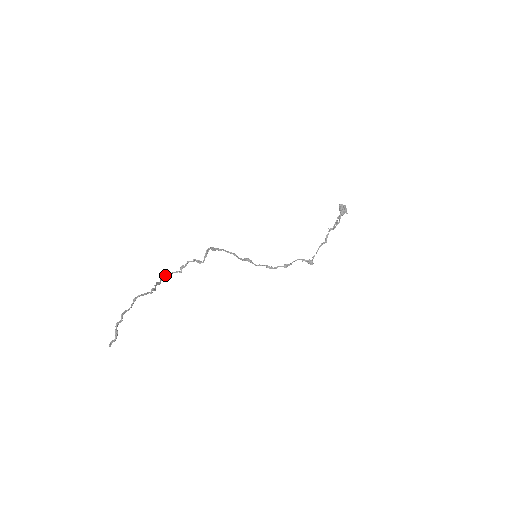
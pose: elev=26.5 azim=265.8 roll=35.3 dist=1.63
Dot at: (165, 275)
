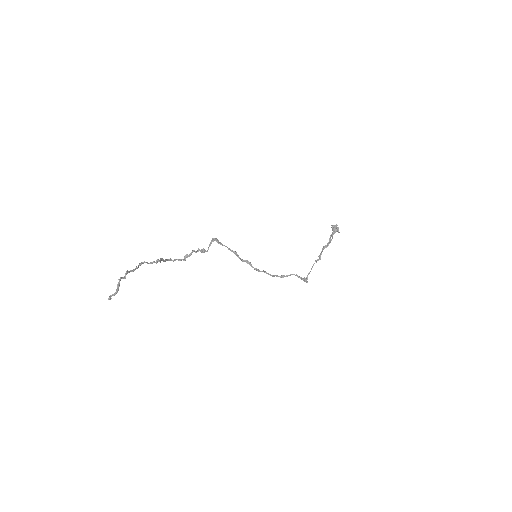
Dot at: (170, 258)
